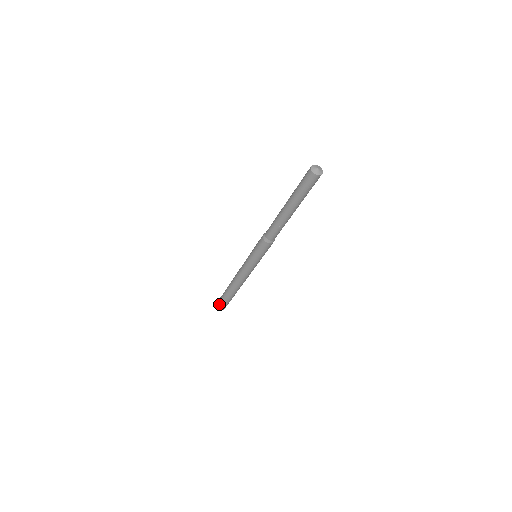
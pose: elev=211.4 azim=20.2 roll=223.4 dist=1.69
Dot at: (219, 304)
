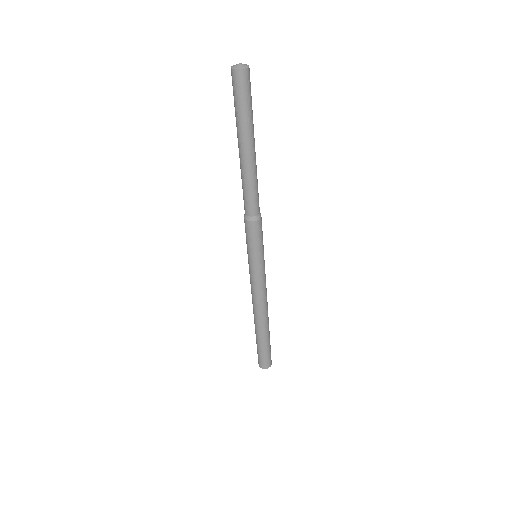
Dot at: (262, 361)
